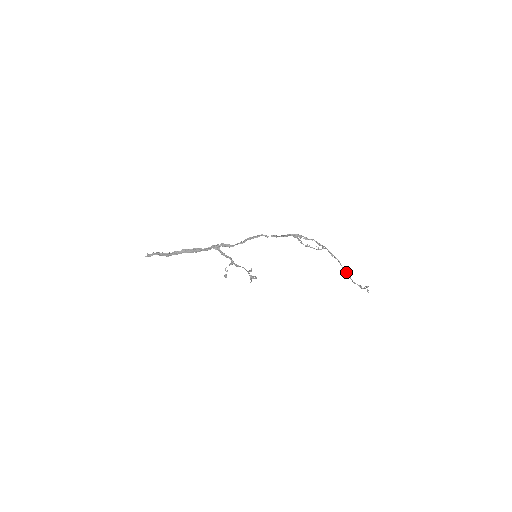
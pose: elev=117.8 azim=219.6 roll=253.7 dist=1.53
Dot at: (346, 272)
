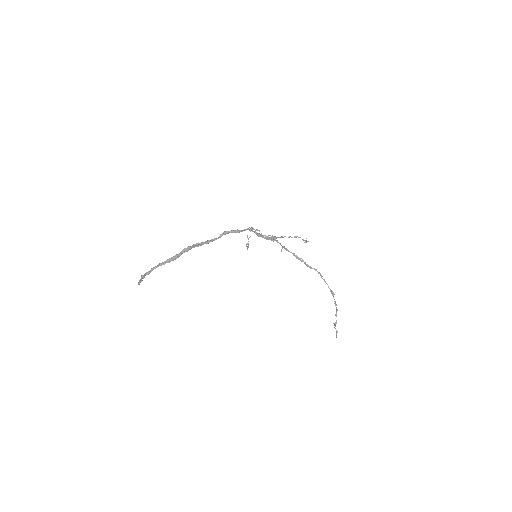
Dot at: (324, 279)
